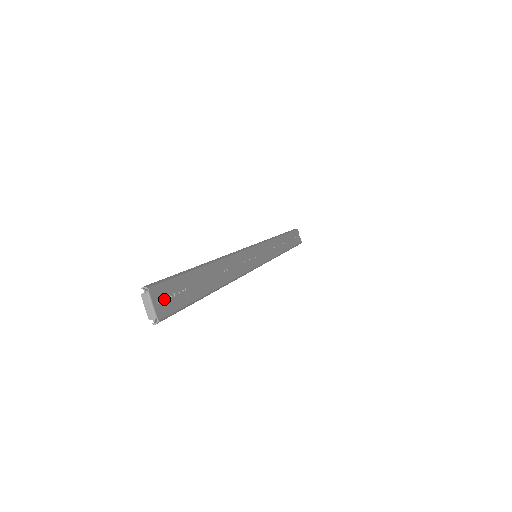
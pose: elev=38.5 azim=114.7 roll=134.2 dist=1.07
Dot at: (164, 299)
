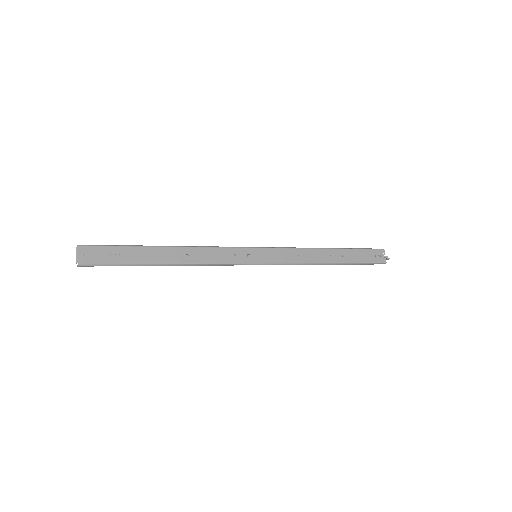
Dot at: (91, 255)
